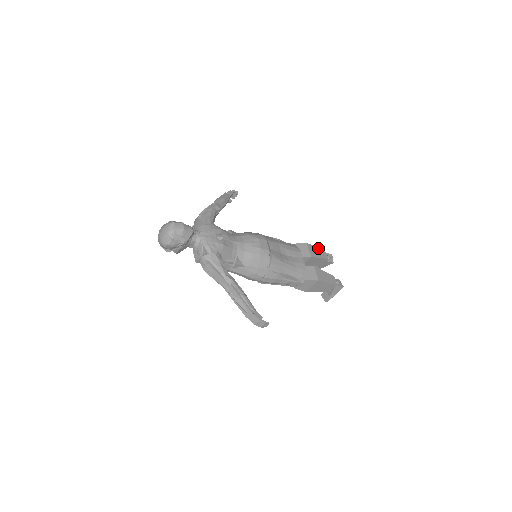
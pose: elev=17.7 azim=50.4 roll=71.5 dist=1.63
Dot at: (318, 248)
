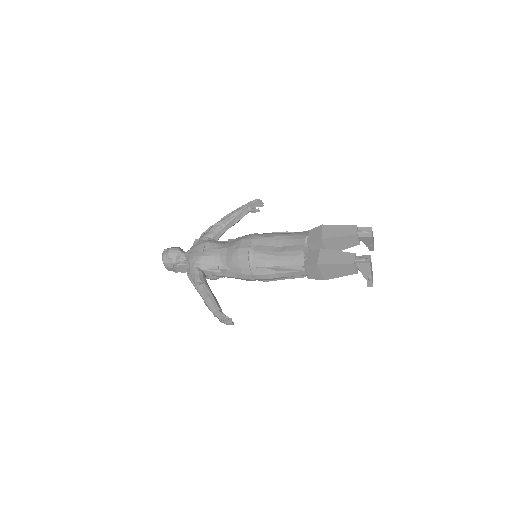
Dot at: (343, 225)
